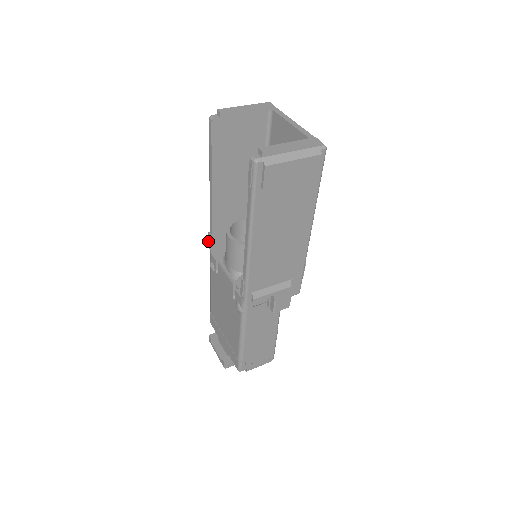
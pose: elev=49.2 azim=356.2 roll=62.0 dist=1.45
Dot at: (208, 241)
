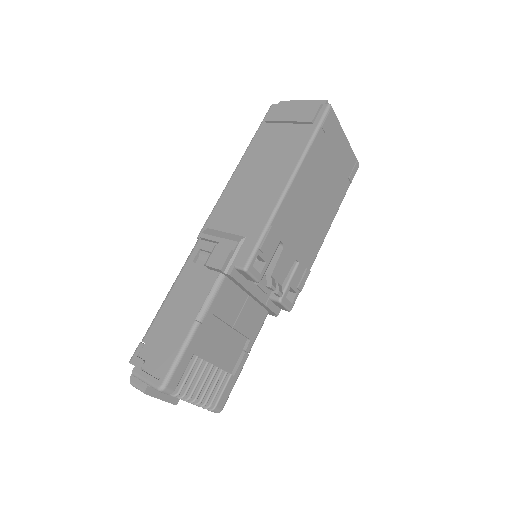
Dot at: occluded
